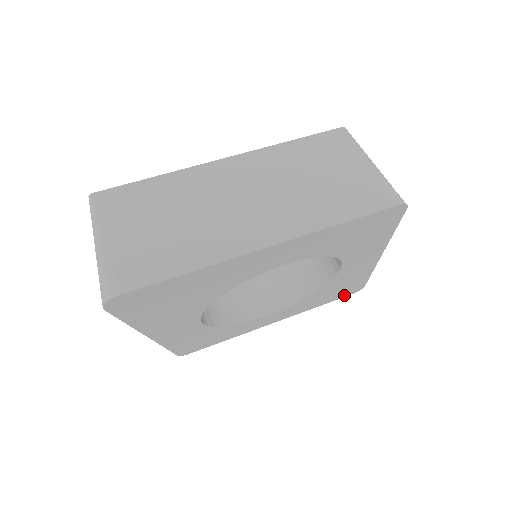
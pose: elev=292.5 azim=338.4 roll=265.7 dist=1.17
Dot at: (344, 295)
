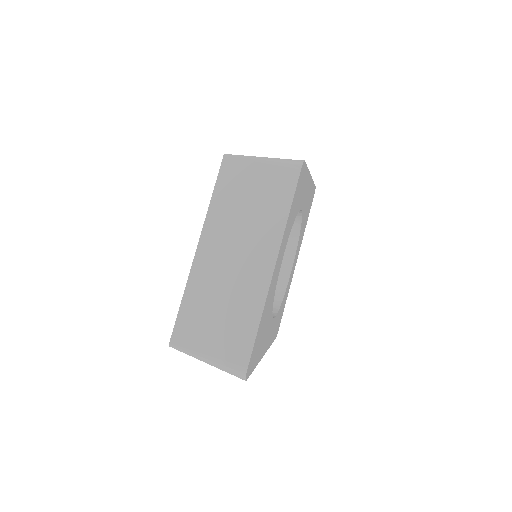
Dot at: (311, 204)
